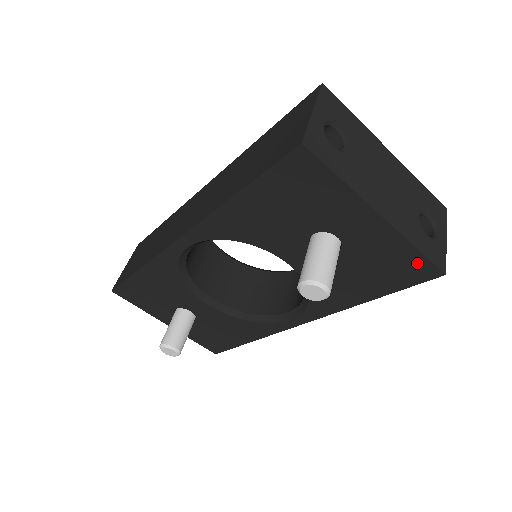
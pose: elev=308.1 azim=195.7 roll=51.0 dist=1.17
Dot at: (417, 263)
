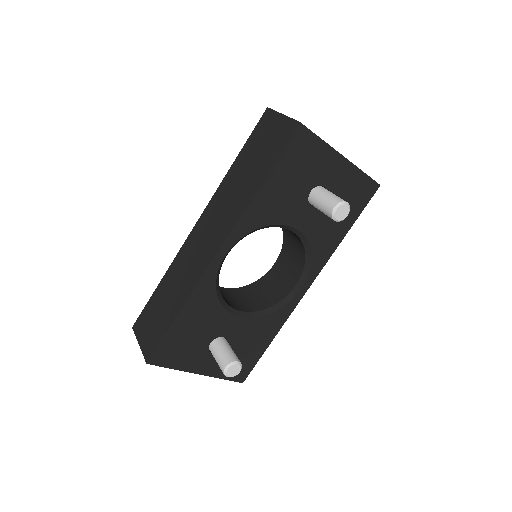
Dot at: (366, 184)
